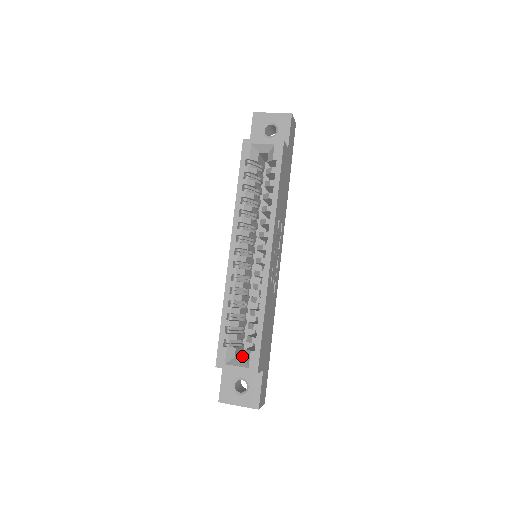
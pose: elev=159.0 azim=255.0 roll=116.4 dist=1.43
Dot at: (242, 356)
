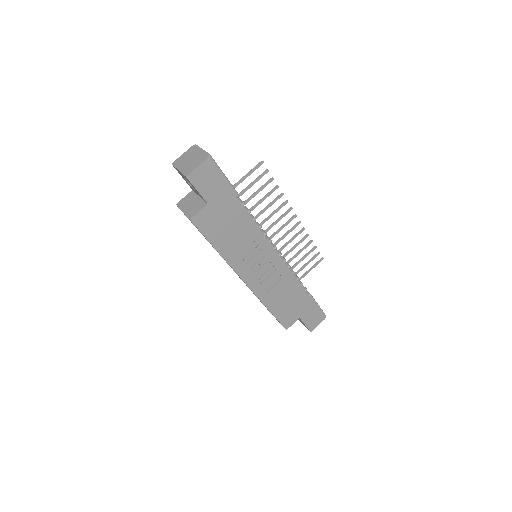
Dot at: occluded
